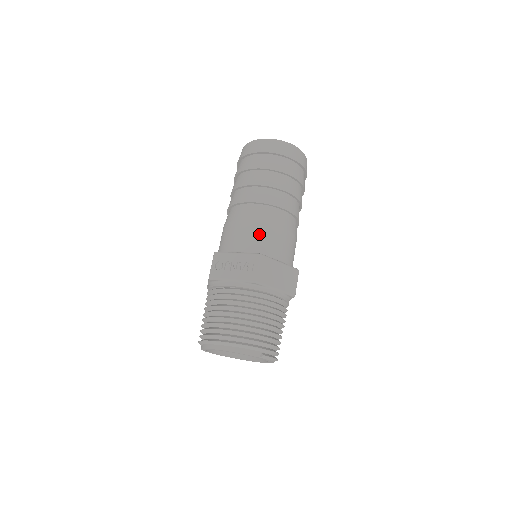
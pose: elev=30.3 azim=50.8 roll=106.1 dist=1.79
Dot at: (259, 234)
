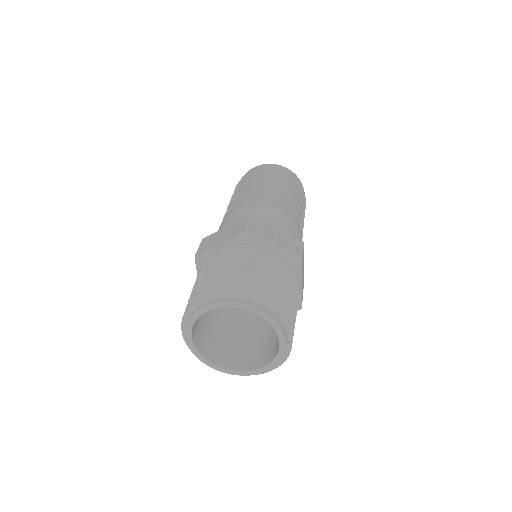
Dot at: (293, 229)
